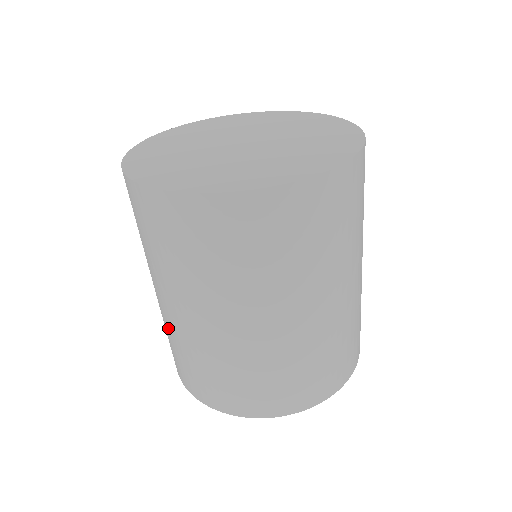
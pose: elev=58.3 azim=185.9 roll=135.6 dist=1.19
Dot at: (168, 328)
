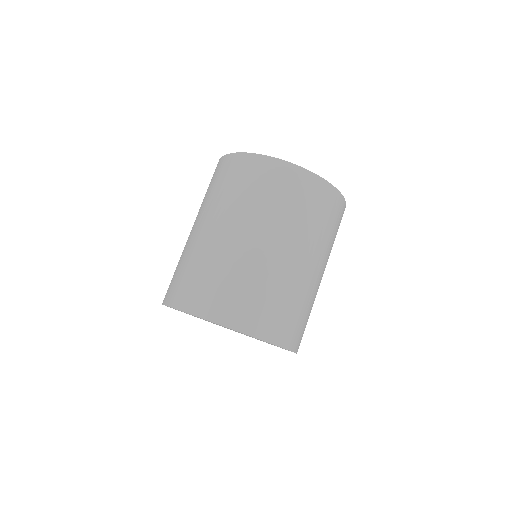
Dot at: (197, 254)
